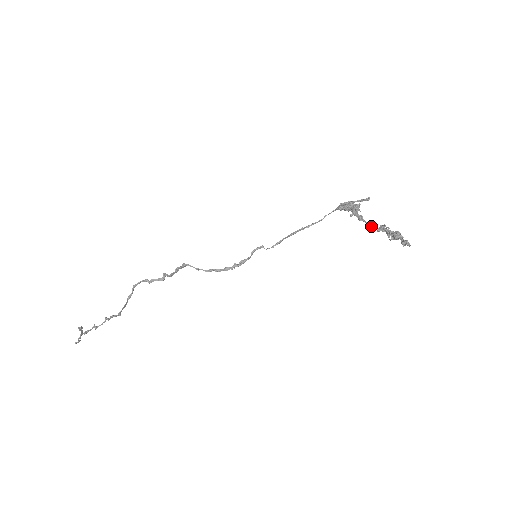
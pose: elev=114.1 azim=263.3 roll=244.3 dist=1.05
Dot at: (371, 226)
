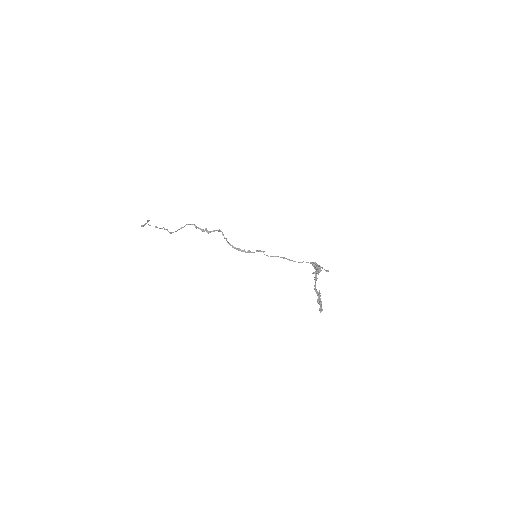
Dot at: (315, 288)
